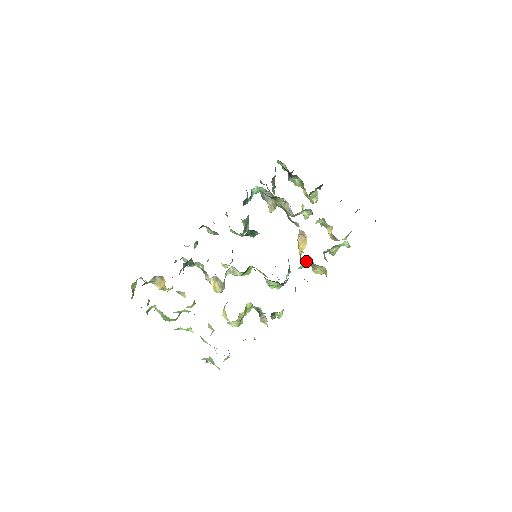
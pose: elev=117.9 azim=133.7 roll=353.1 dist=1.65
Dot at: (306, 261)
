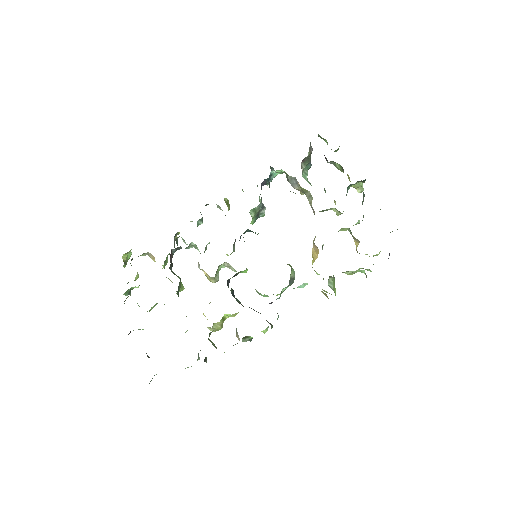
Dot at: occluded
